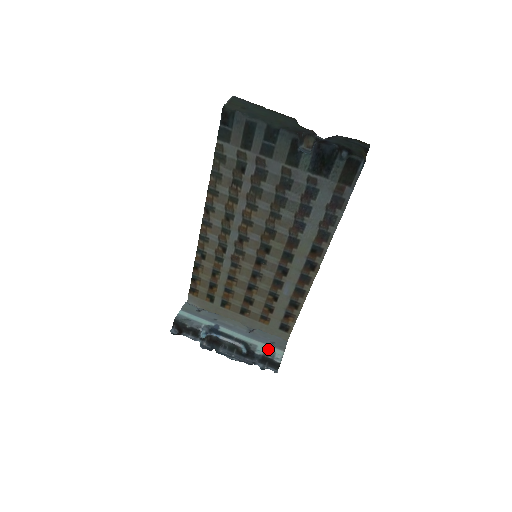
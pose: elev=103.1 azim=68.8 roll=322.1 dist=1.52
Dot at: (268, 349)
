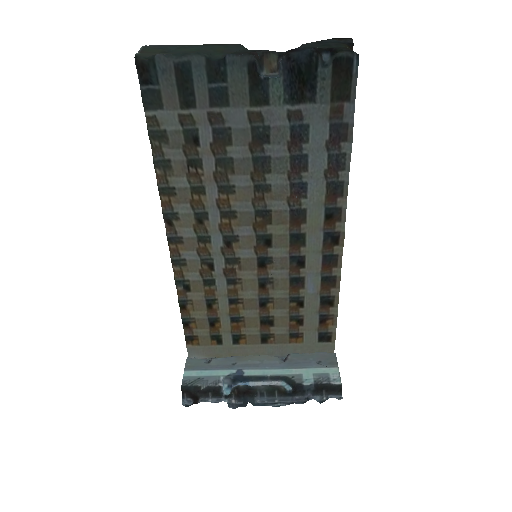
Dot at: (317, 373)
